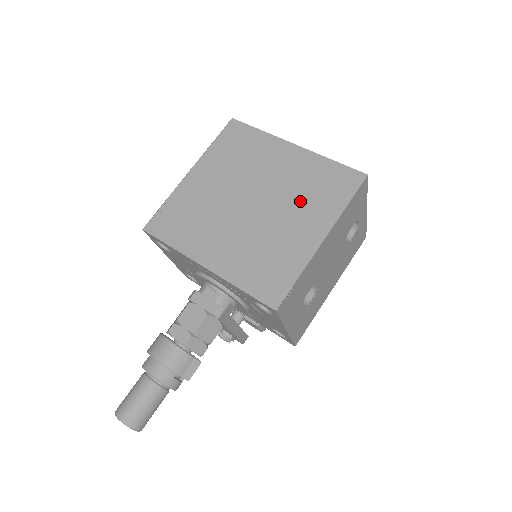
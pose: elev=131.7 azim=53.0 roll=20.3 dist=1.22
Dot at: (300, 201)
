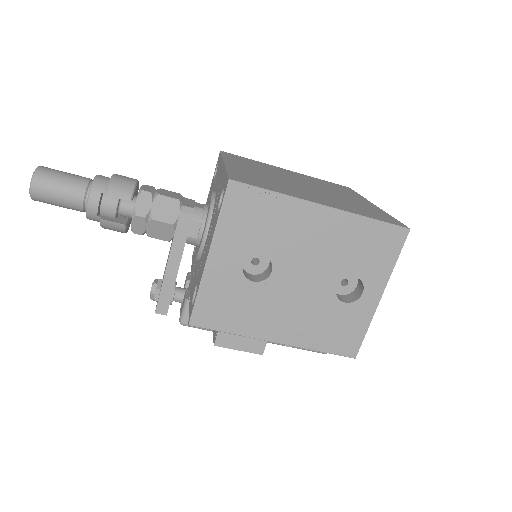
Dot at: (337, 200)
